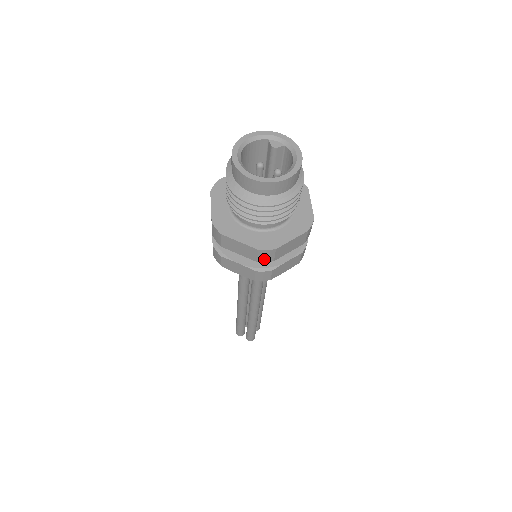
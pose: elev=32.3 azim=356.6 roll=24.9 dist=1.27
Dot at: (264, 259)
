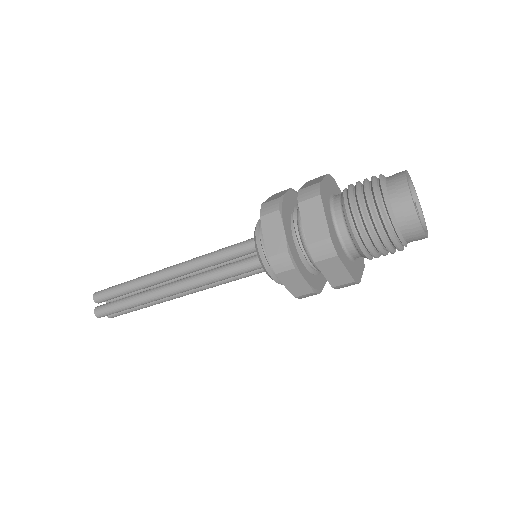
Dot at: (315, 250)
